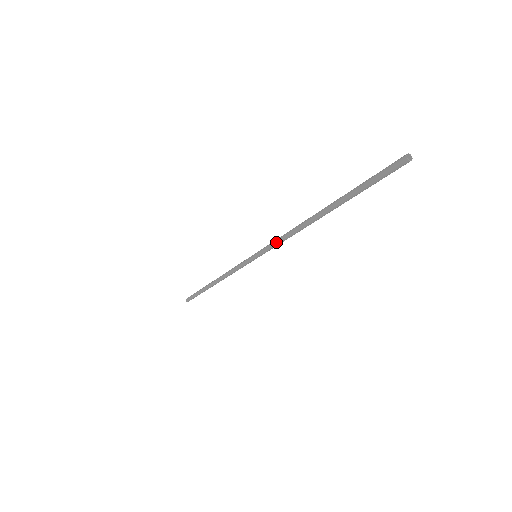
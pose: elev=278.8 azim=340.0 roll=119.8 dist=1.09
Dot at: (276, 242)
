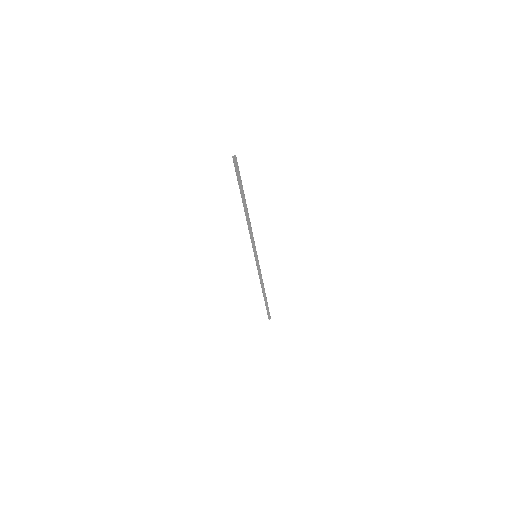
Dot at: (251, 240)
